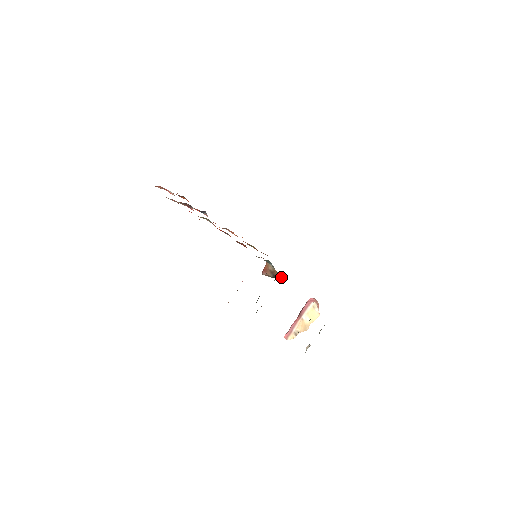
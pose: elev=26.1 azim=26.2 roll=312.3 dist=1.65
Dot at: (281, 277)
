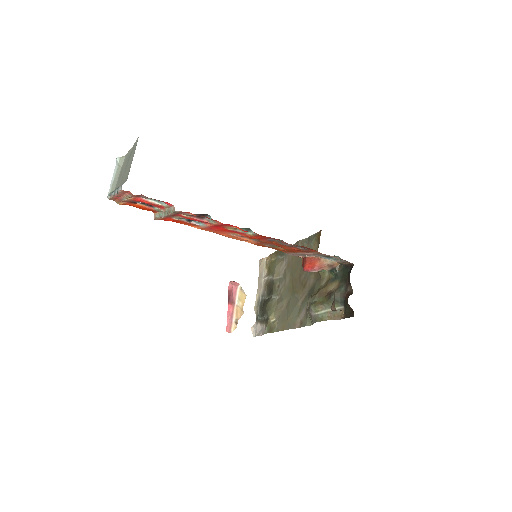
Dot at: occluded
